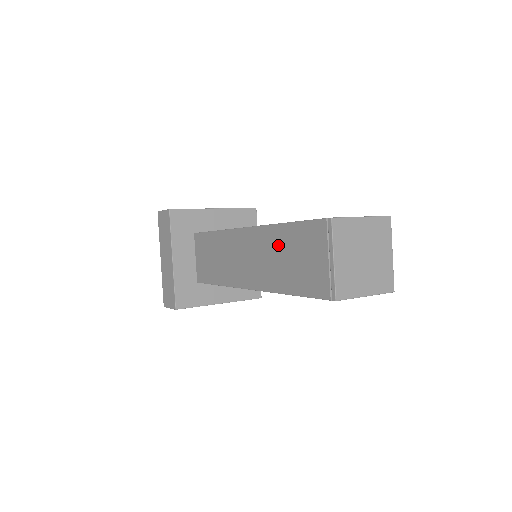
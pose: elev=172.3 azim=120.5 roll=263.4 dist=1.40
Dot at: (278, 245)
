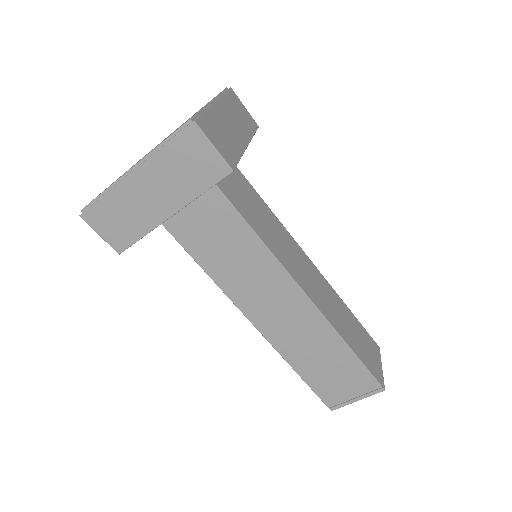
Dot at: (327, 349)
